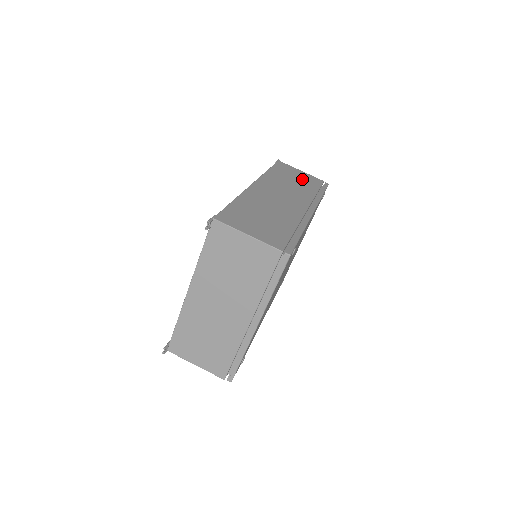
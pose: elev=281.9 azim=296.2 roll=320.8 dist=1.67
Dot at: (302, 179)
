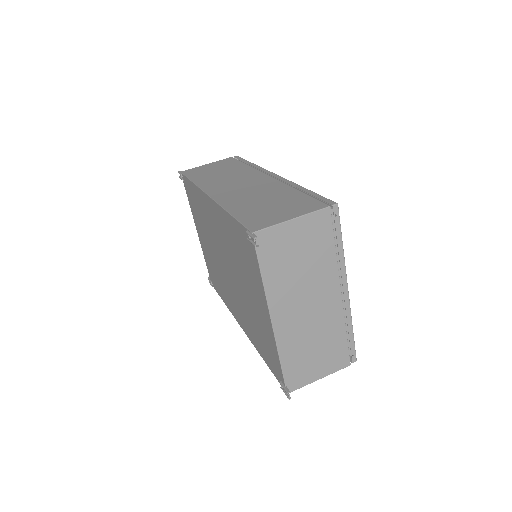
Dot at: (221, 167)
